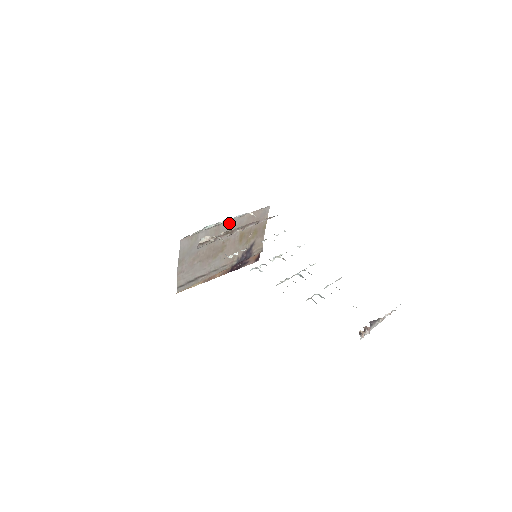
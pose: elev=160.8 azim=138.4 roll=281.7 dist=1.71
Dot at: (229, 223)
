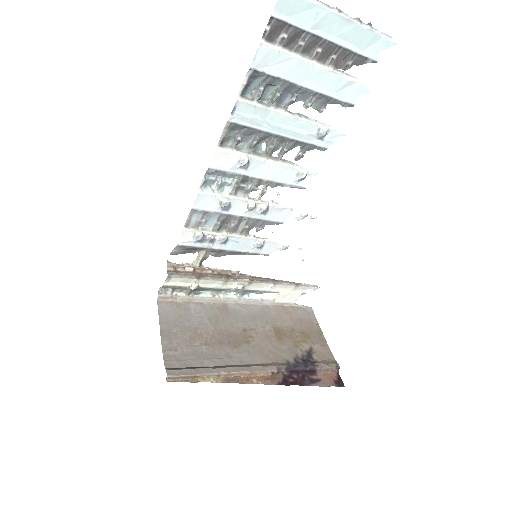
Dot at: (243, 308)
